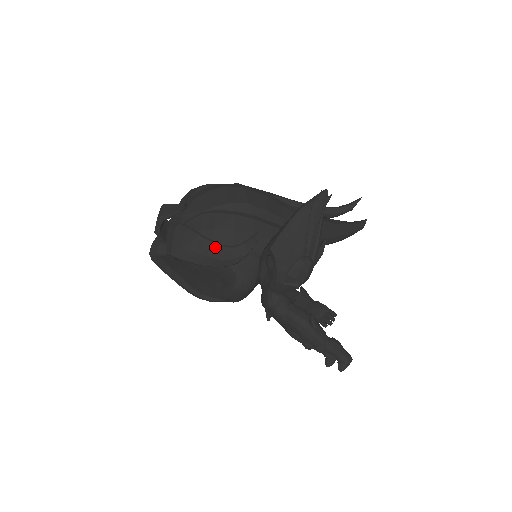
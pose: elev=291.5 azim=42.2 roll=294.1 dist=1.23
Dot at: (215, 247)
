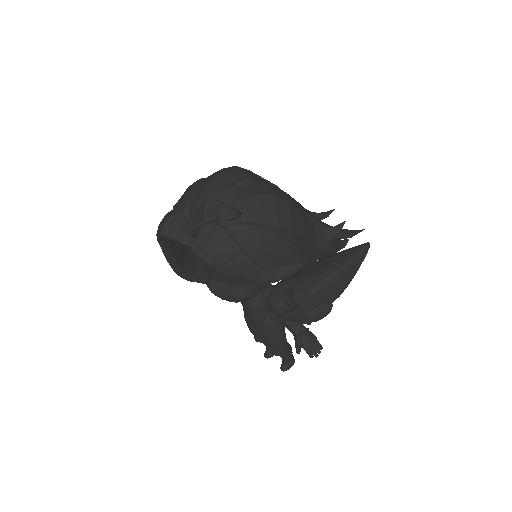
Dot at: (252, 266)
